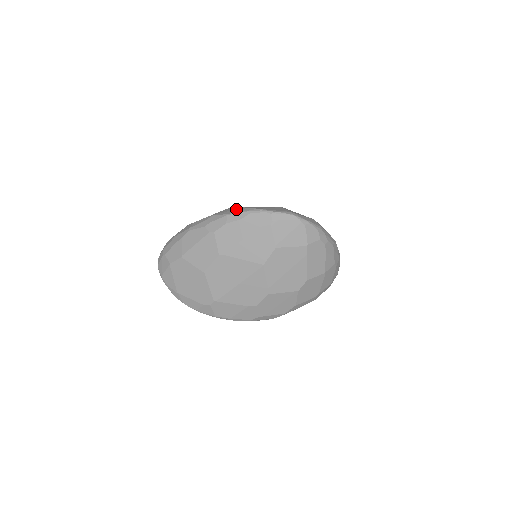
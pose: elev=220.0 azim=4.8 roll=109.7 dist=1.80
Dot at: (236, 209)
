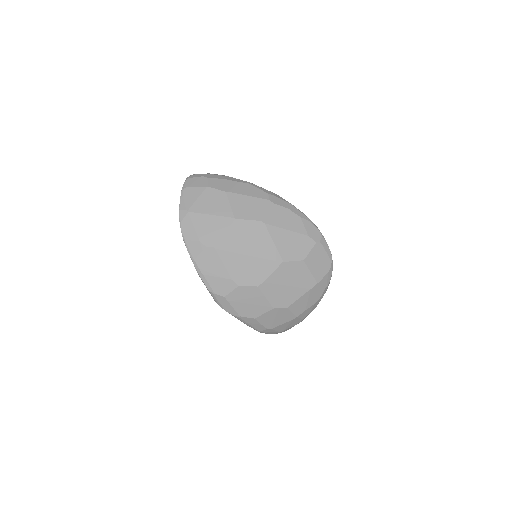
Dot at: occluded
